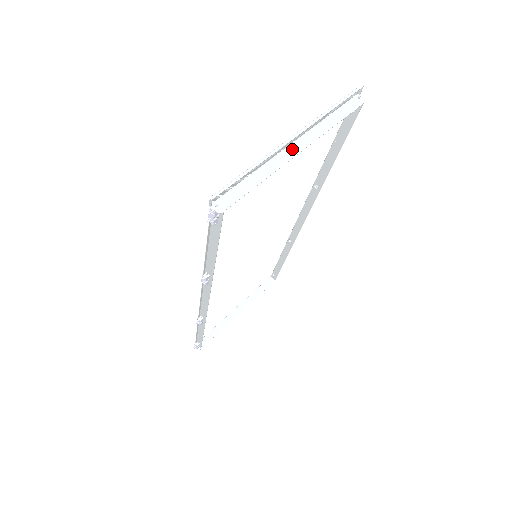
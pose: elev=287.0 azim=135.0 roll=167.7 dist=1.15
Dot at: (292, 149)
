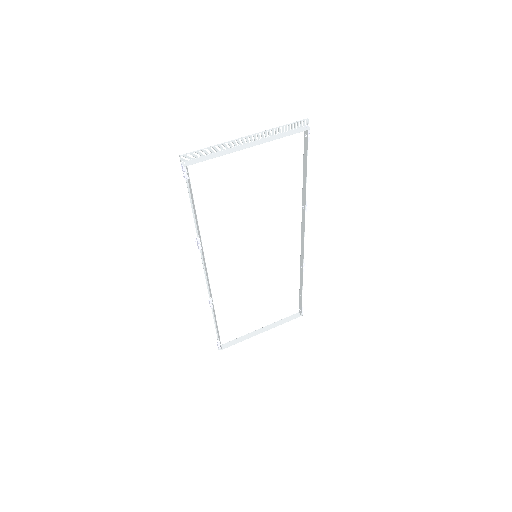
Dot at: (246, 145)
